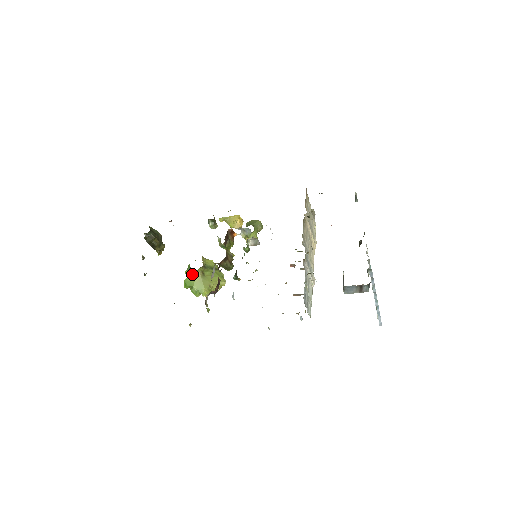
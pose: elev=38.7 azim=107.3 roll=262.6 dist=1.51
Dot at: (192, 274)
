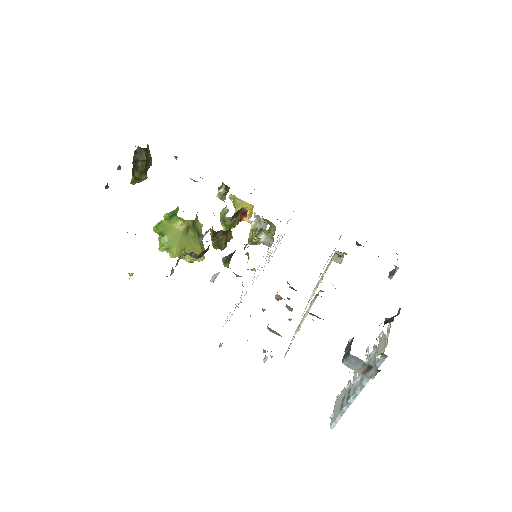
Dot at: (175, 220)
